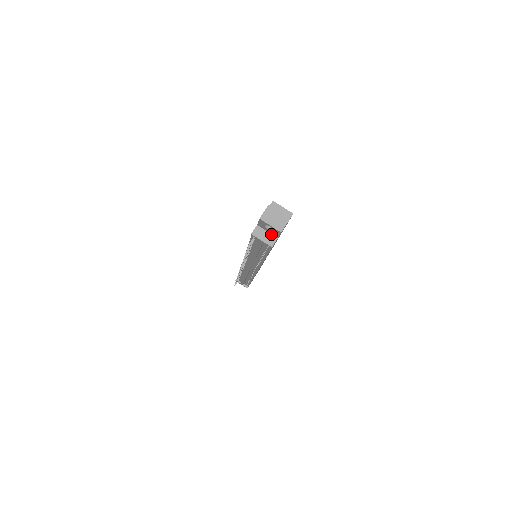
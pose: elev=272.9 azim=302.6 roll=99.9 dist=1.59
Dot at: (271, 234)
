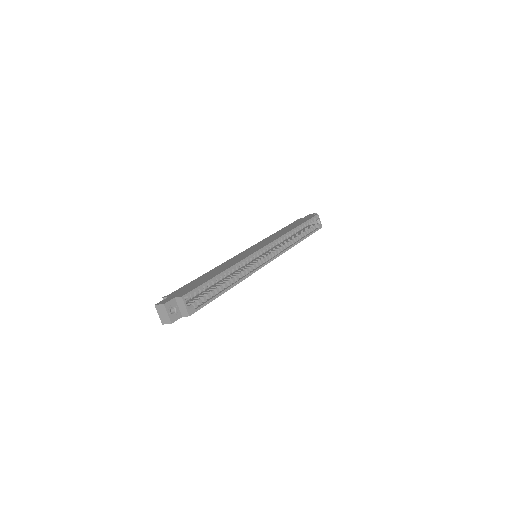
Dot at: occluded
